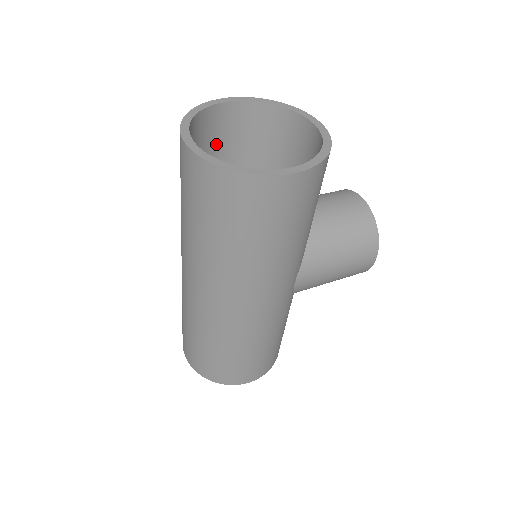
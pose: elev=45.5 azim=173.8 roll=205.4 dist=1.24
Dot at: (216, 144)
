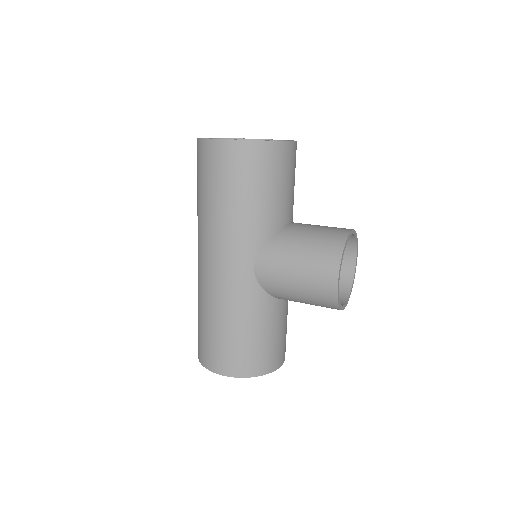
Dot at: occluded
